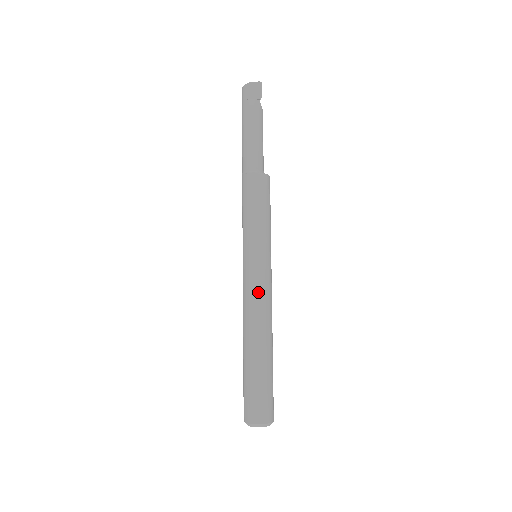
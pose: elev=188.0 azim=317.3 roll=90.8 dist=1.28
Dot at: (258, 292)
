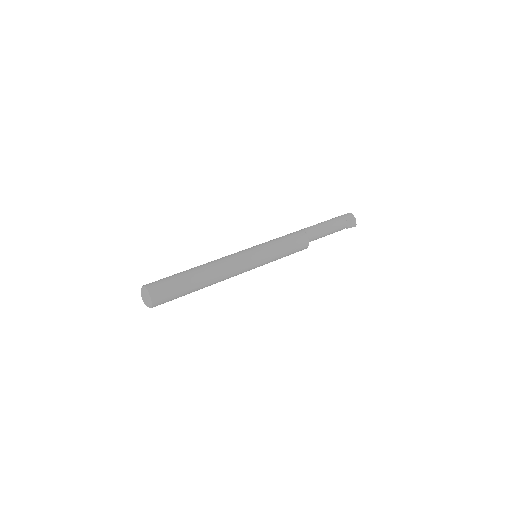
Dot at: (239, 268)
